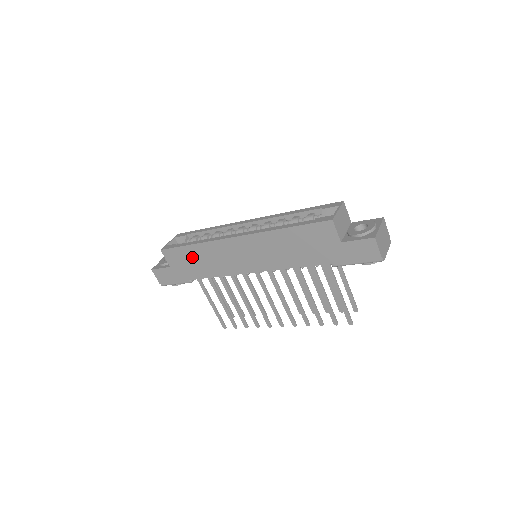
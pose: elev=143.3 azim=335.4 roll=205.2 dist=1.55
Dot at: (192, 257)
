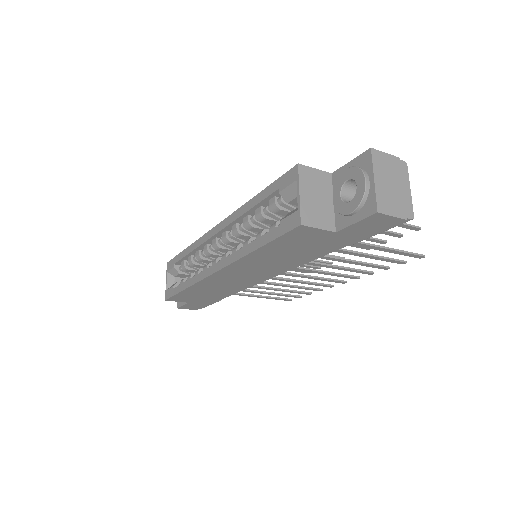
Dot at: (197, 294)
